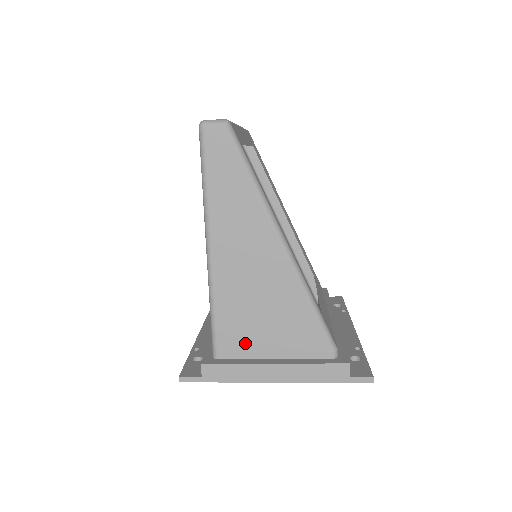
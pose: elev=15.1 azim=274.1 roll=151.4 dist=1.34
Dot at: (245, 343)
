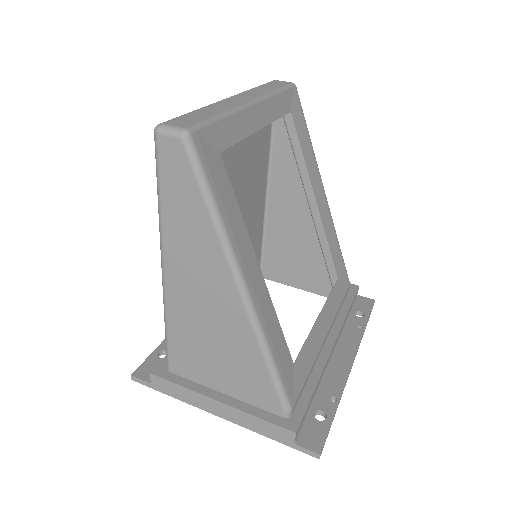
Dot at: (196, 369)
